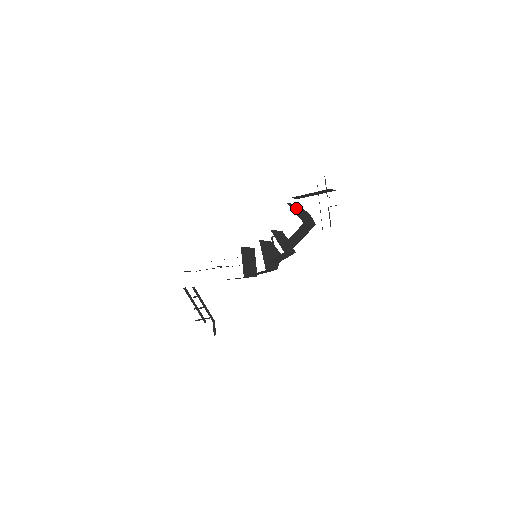
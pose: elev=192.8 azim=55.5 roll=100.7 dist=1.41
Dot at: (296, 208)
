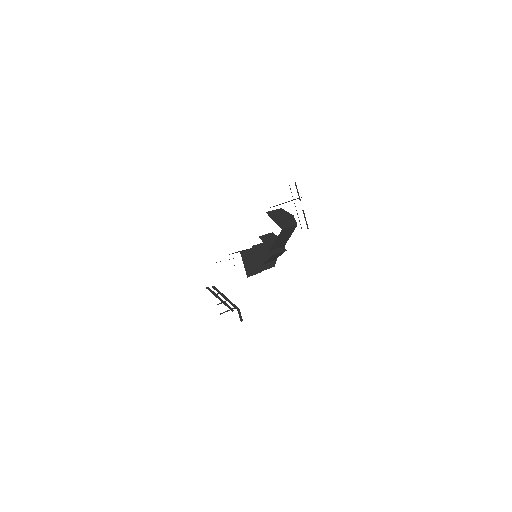
Dot at: (276, 214)
